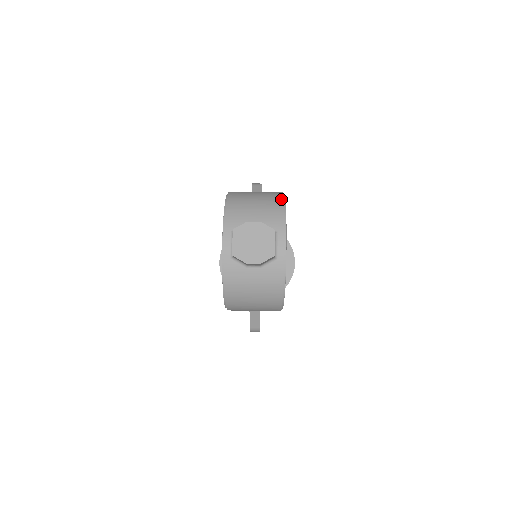
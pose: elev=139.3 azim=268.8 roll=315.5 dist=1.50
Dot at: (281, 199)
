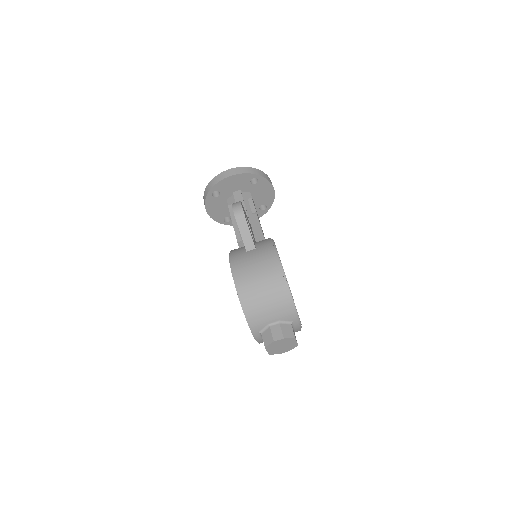
Dot at: (286, 291)
